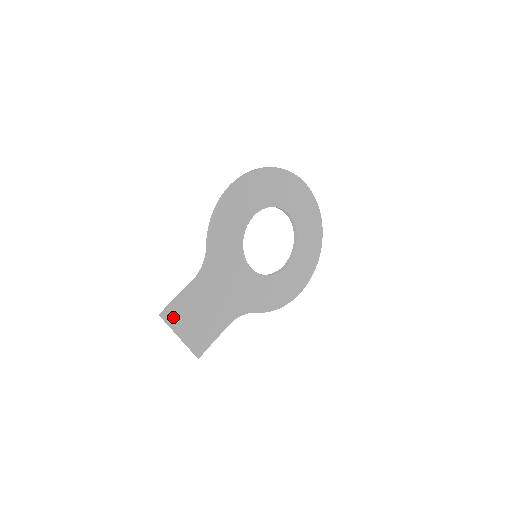
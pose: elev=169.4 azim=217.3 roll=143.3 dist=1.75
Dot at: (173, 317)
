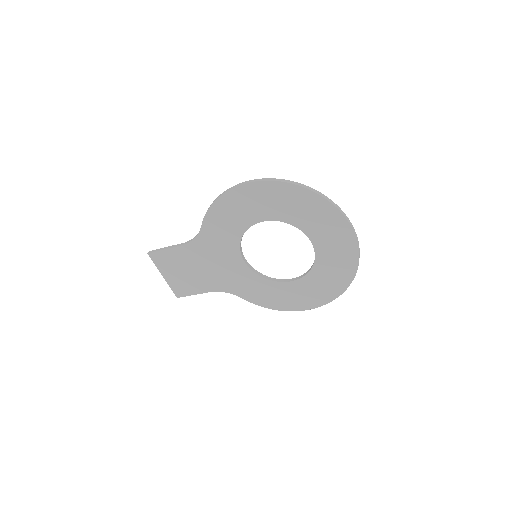
Dot at: (158, 260)
